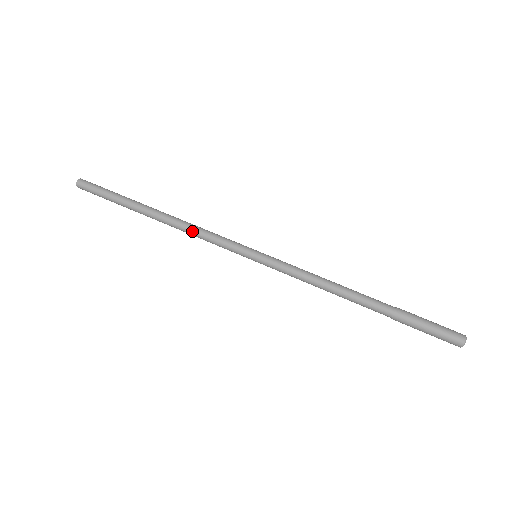
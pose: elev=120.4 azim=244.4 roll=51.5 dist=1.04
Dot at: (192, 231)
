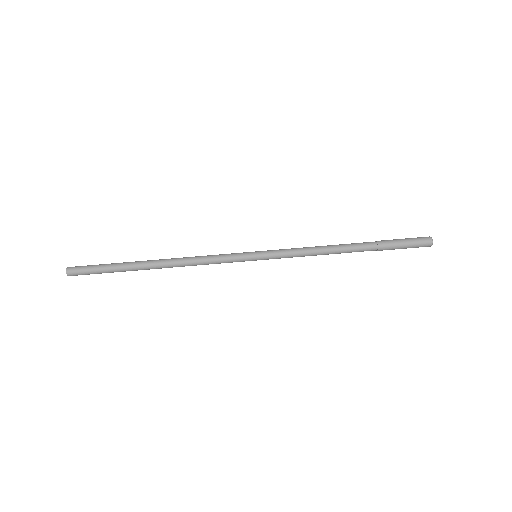
Dot at: (195, 265)
